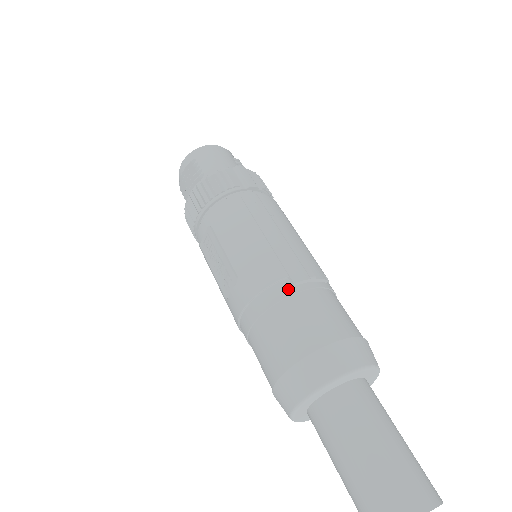
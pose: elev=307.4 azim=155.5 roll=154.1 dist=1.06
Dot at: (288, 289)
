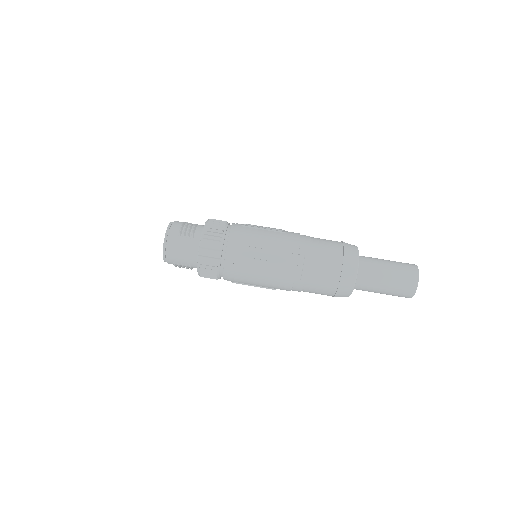
Dot at: (300, 283)
